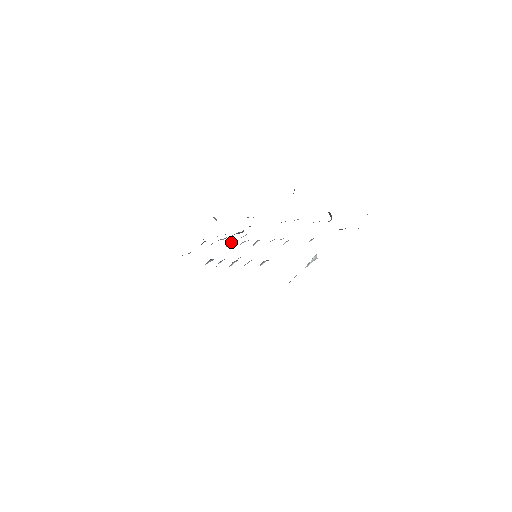
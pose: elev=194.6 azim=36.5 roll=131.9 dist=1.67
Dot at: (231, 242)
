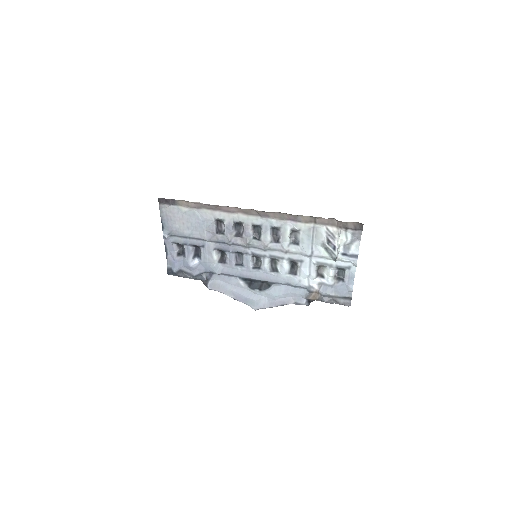
Dot at: (217, 256)
